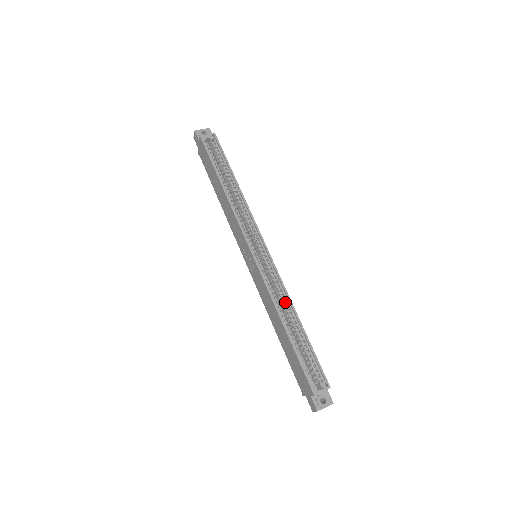
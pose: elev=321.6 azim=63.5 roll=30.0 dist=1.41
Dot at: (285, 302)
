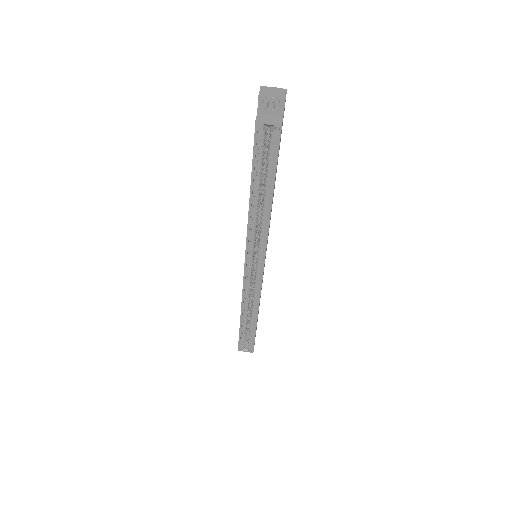
Dot at: (254, 305)
